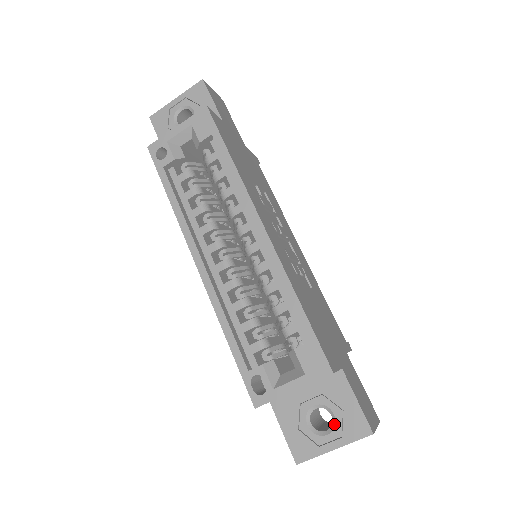
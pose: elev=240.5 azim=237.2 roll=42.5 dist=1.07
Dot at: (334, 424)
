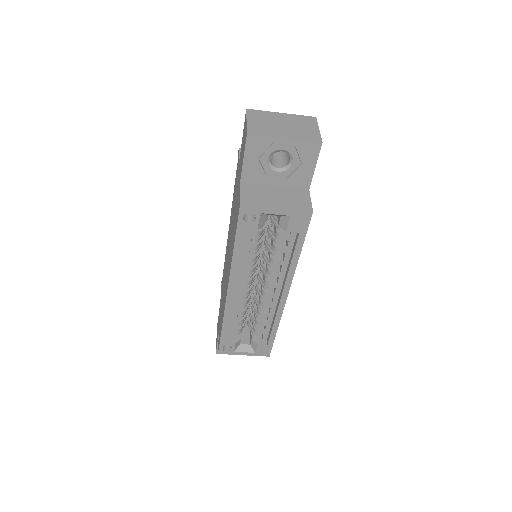
Dot at: occluded
